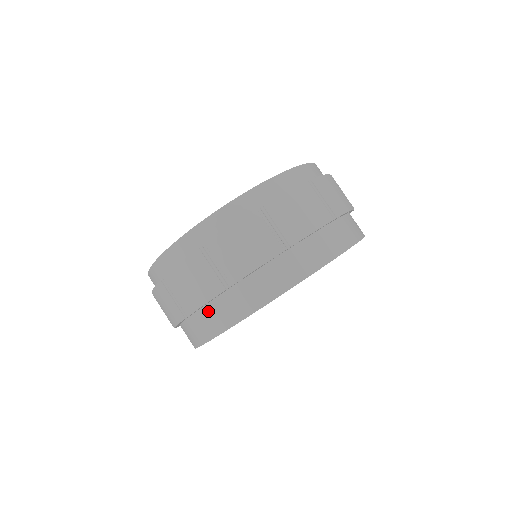
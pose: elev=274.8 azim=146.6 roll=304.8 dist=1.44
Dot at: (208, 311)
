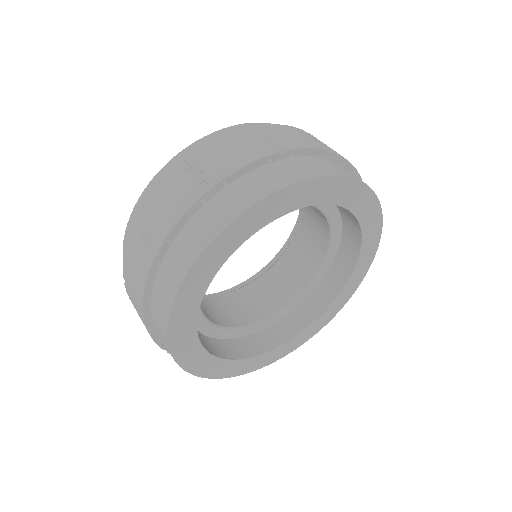
Dot at: (310, 160)
